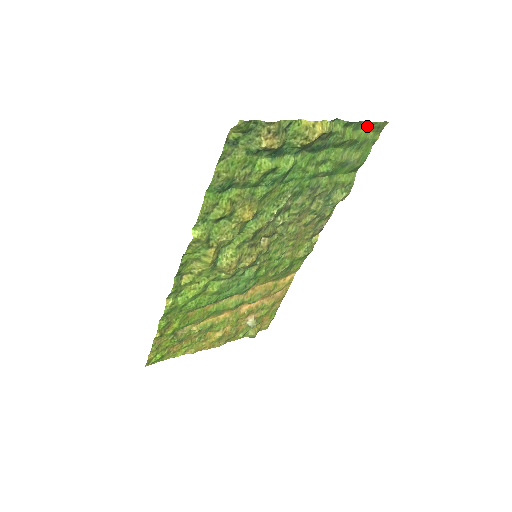
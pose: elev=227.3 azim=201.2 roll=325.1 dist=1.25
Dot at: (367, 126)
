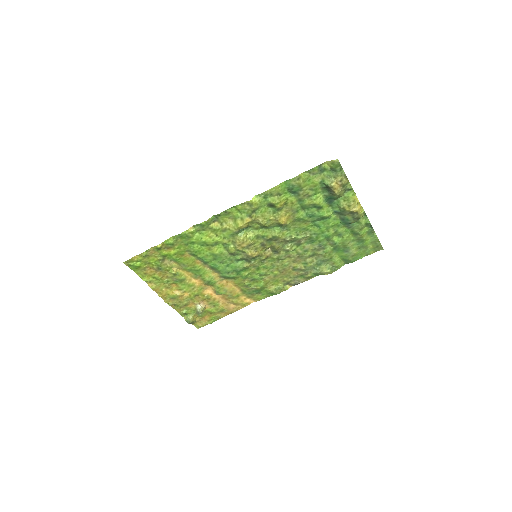
Dot at: (374, 238)
